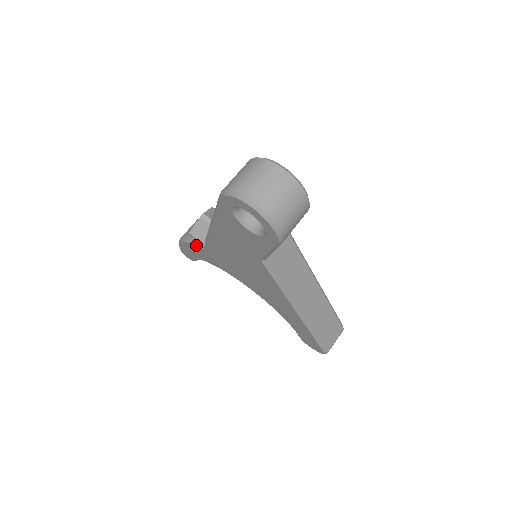
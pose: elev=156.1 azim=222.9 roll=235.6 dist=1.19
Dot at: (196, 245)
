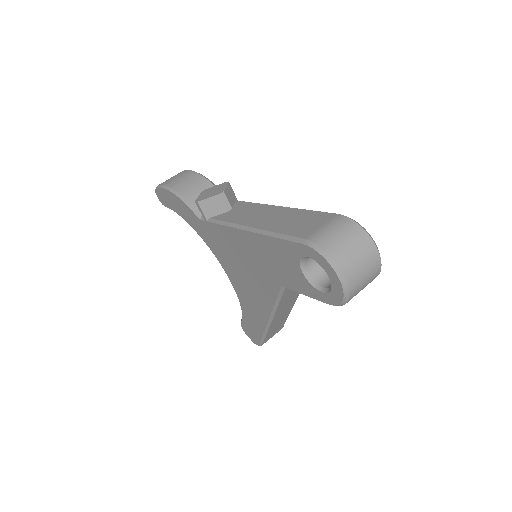
Dot at: (192, 210)
